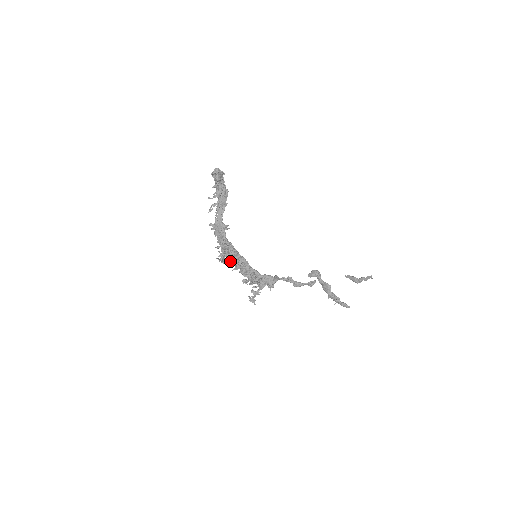
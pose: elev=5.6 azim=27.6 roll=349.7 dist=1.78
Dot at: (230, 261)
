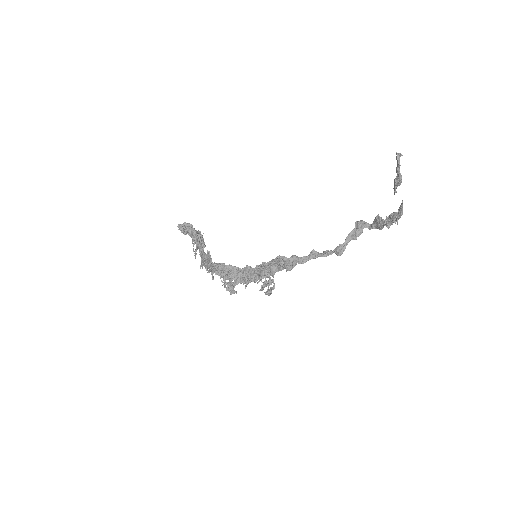
Dot at: (234, 281)
